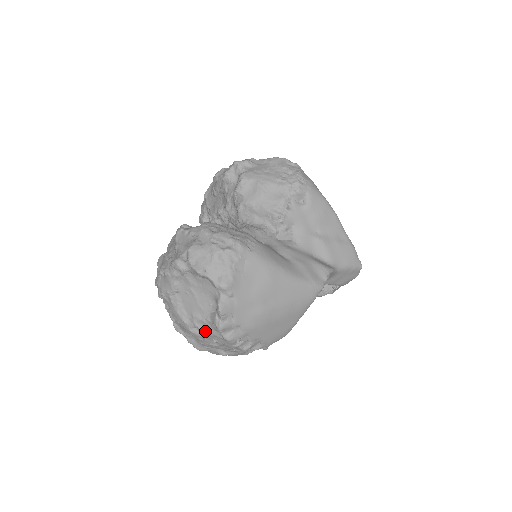
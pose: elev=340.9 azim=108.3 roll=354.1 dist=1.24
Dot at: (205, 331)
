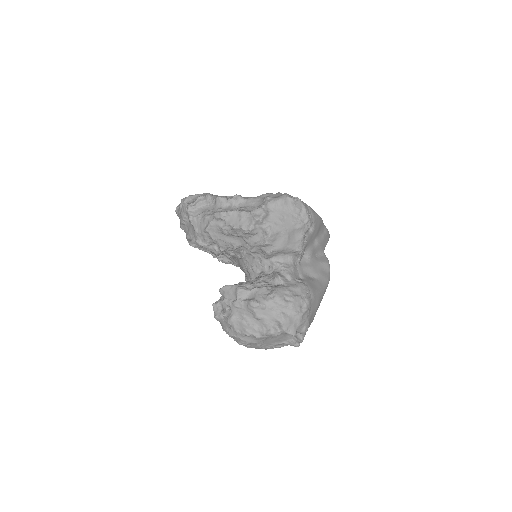
Dot at: (279, 347)
